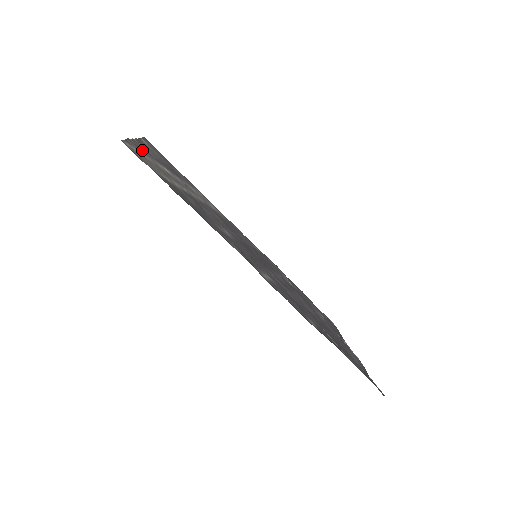
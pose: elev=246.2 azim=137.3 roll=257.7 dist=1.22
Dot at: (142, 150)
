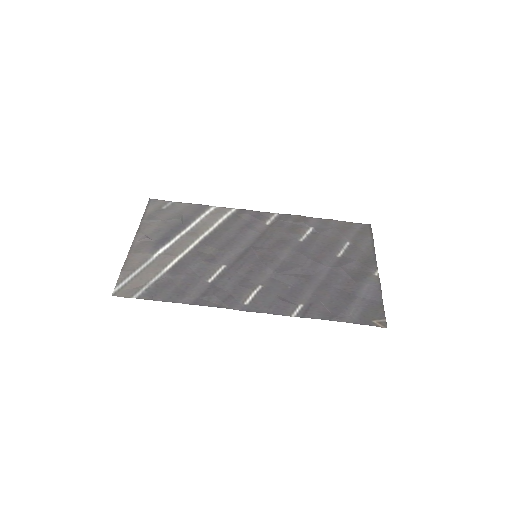
Dot at: (136, 260)
